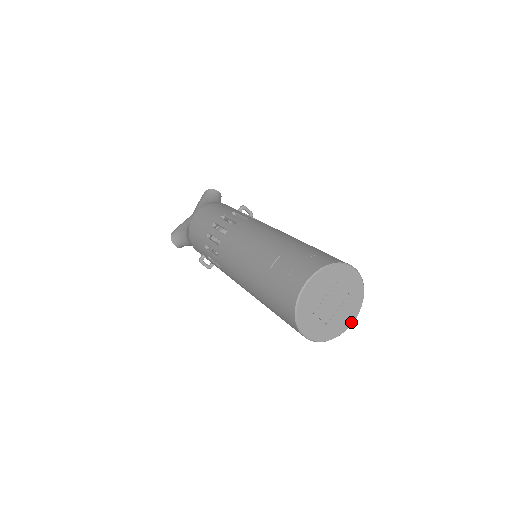
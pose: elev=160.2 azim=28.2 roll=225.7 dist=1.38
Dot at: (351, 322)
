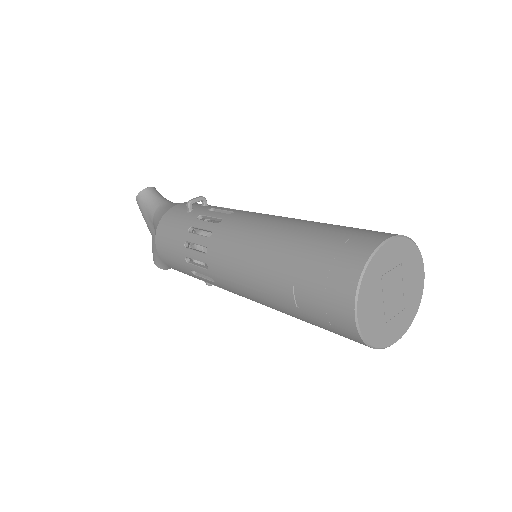
Dot at: (422, 274)
